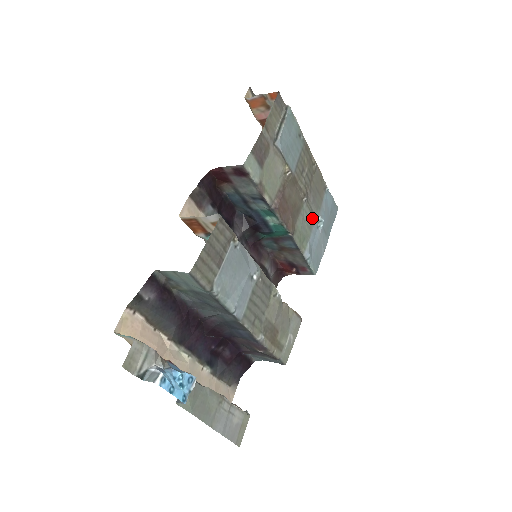
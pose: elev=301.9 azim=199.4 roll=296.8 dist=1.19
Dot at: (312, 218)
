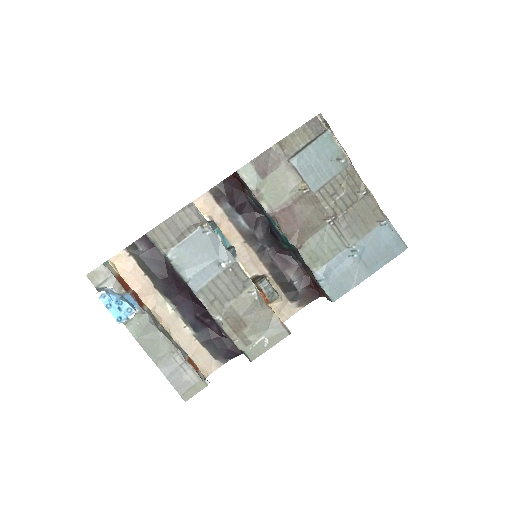
Dot at: (340, 243)
